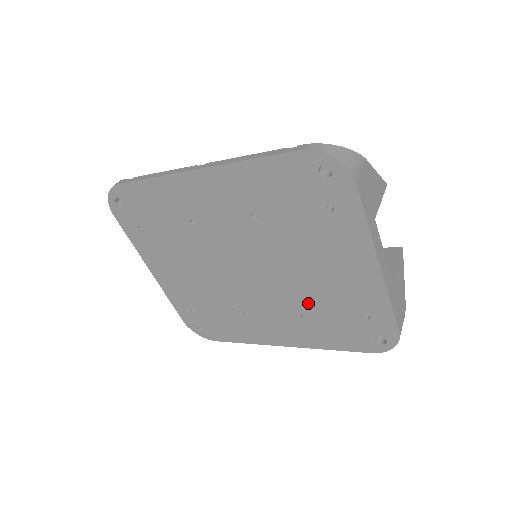
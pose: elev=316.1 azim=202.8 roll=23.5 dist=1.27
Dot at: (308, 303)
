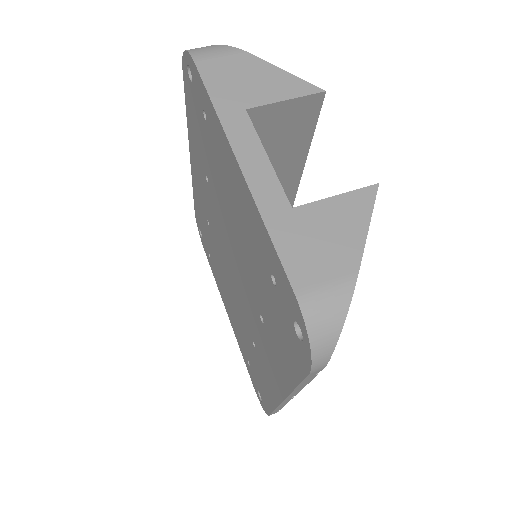
Dot at: (255, 289)
